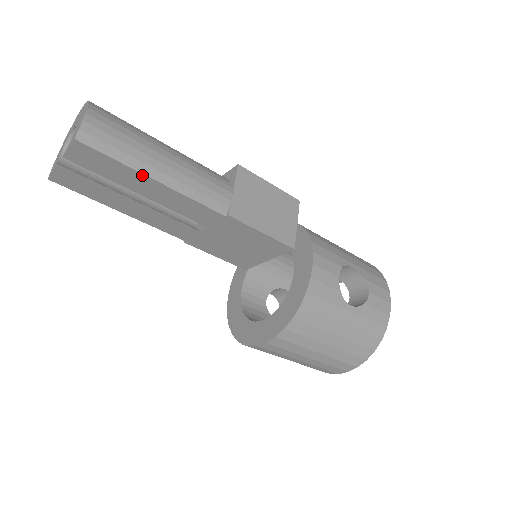
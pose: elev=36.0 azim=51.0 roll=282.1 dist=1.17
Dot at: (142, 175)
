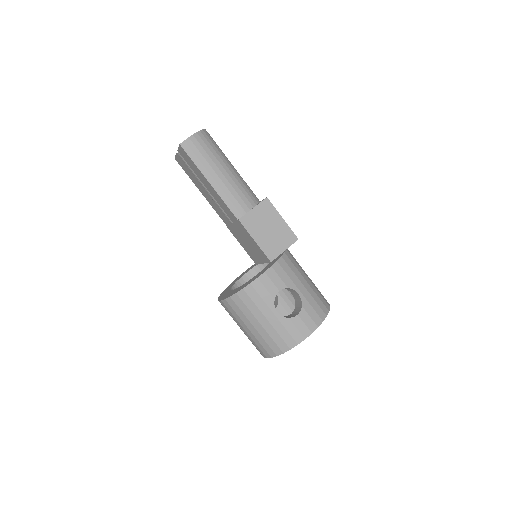
Dot at: (203, 176)
